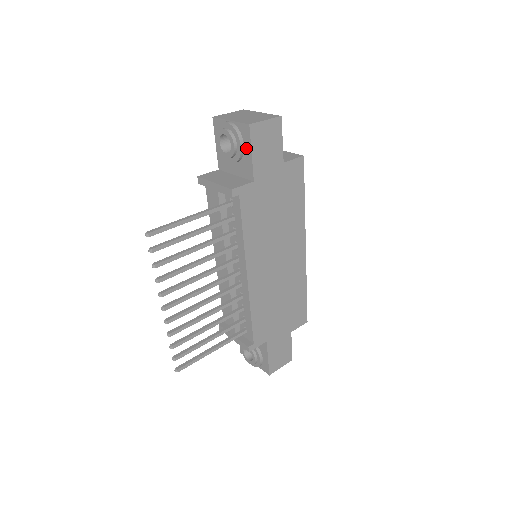
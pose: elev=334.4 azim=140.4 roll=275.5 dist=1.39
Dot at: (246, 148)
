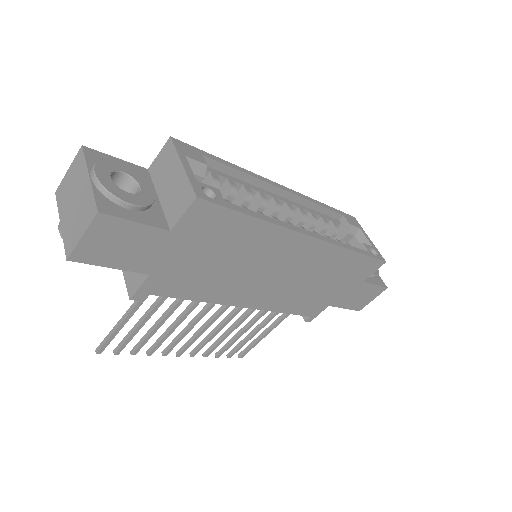
Dot at: occluded
